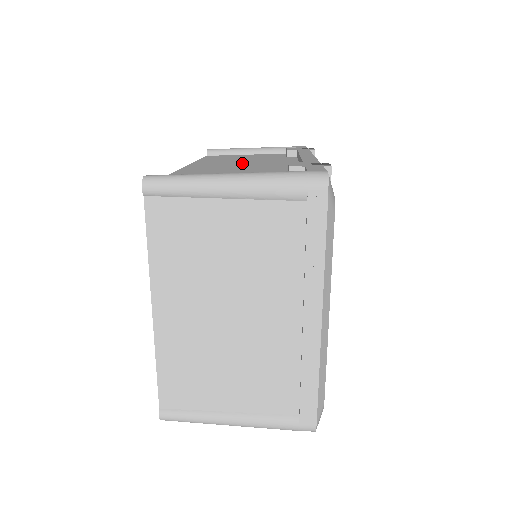
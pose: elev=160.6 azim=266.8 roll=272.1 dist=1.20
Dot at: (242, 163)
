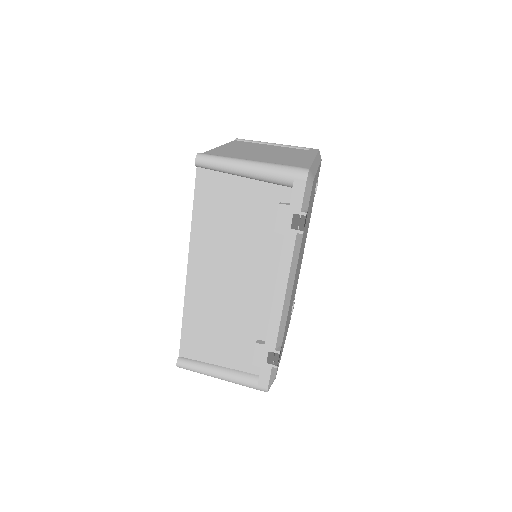
Dot at: (231, 270)
